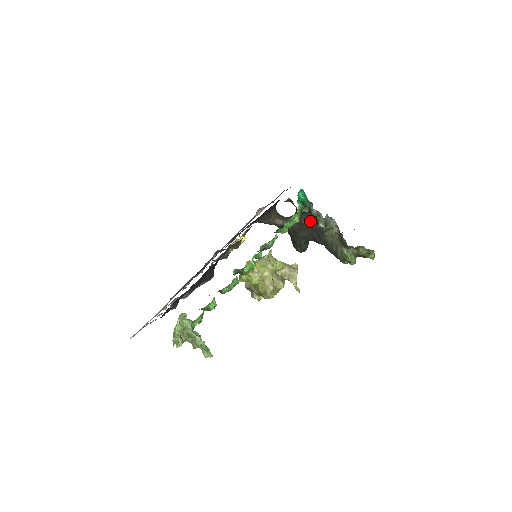
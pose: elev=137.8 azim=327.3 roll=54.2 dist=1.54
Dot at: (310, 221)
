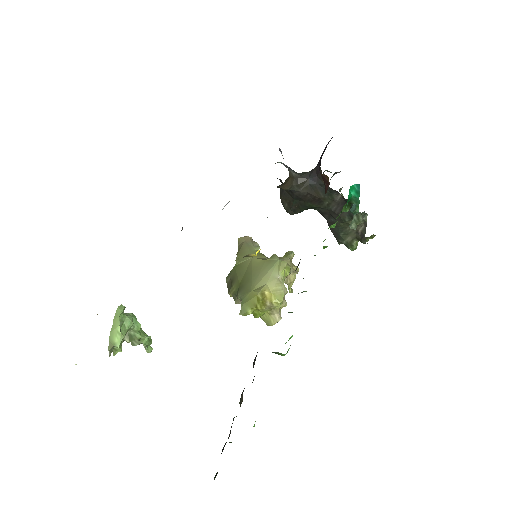
Dot at: (332, 200)
